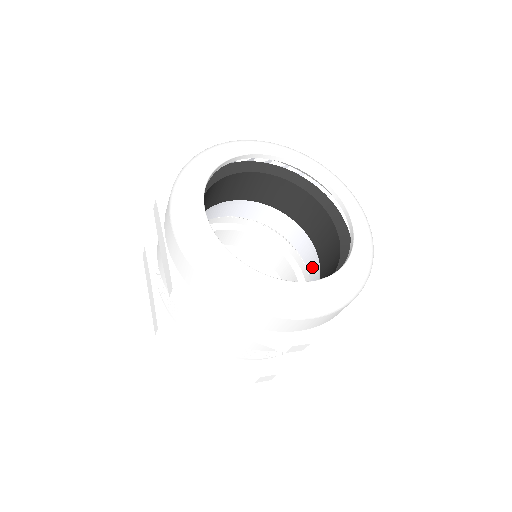
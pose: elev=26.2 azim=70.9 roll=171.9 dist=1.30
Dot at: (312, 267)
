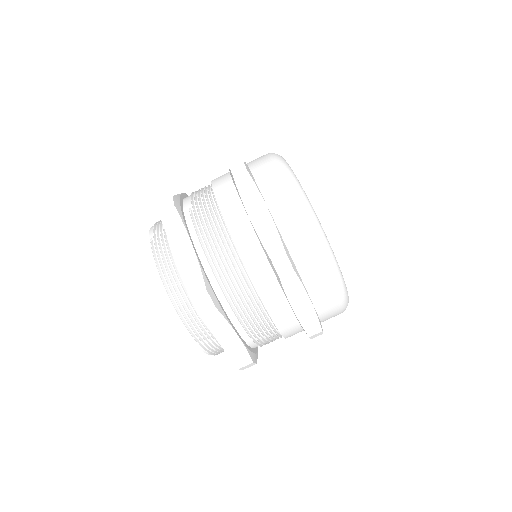
Dot at: occluded
